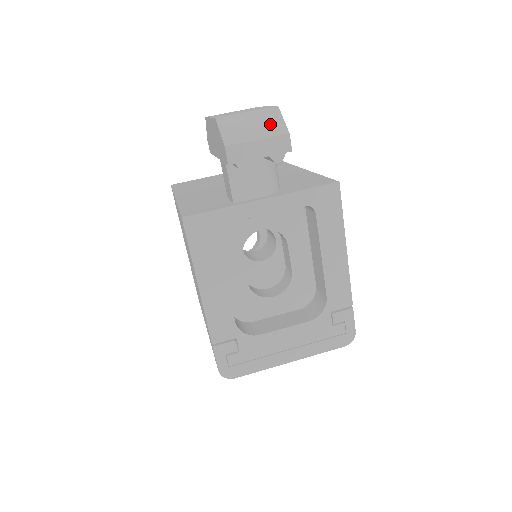
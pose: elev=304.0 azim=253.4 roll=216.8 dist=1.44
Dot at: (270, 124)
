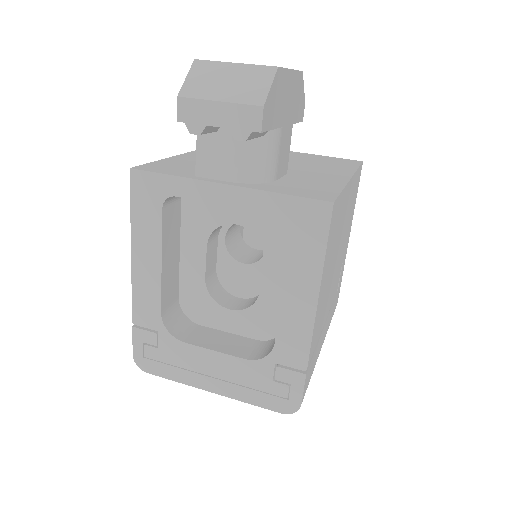
Dot at: (249, 86)
